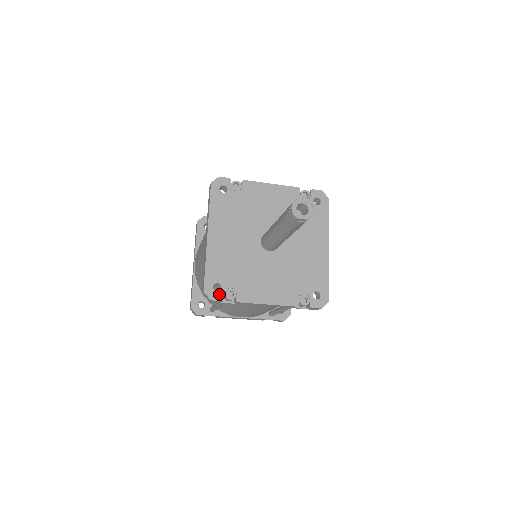
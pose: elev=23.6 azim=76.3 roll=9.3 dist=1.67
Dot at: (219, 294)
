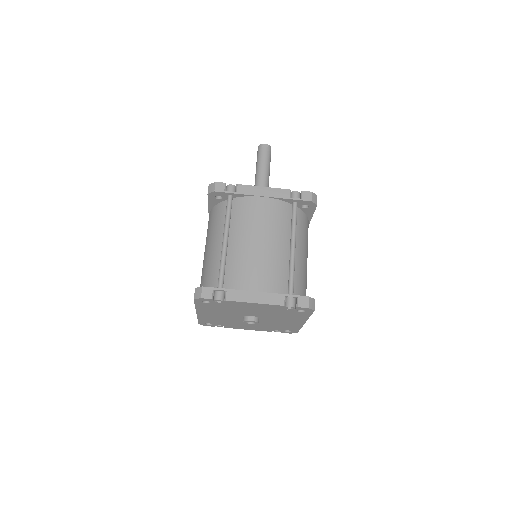
Dot at: occluded
